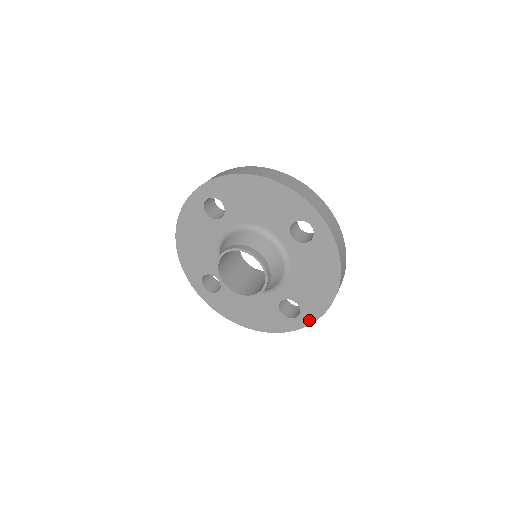
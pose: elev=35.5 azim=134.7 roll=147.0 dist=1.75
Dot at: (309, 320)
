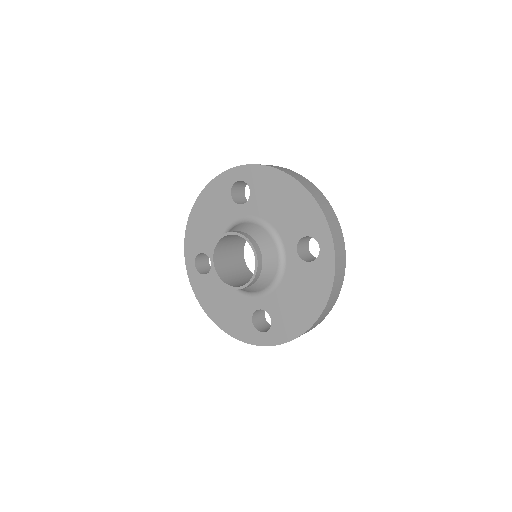
Dot at: (326, 233)
